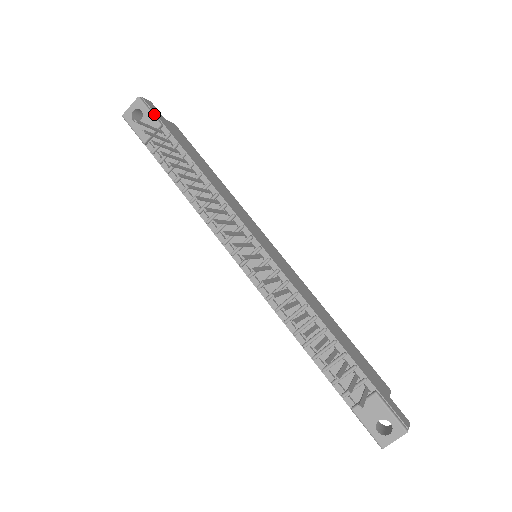
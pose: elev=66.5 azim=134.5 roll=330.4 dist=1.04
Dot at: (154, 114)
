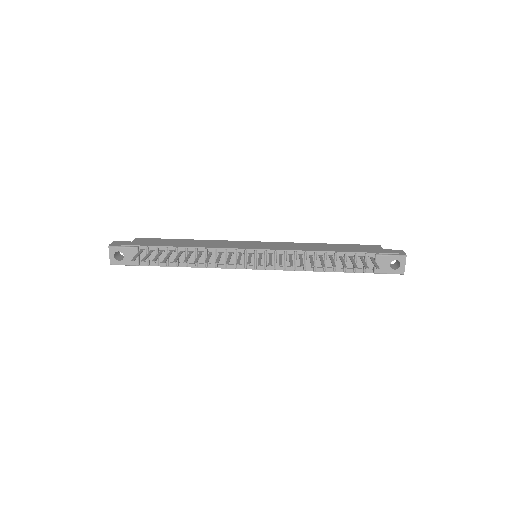
Dot at: (127, 246)
